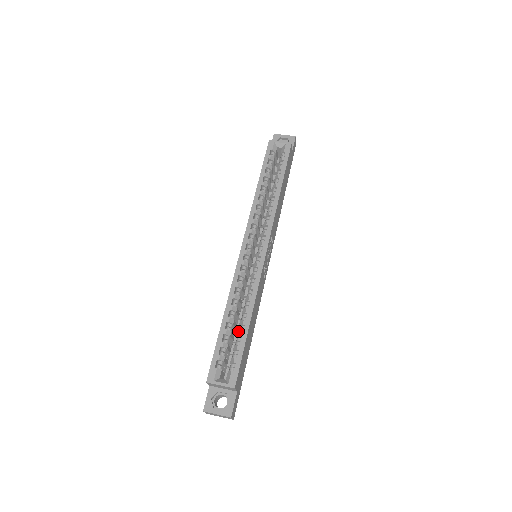
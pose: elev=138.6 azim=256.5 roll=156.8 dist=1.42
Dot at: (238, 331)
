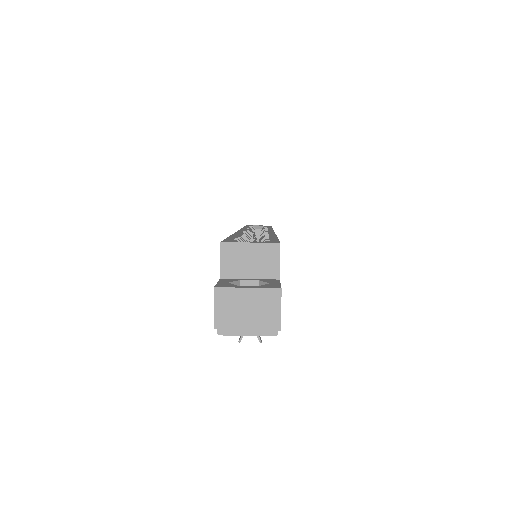
Dot at: occluded
